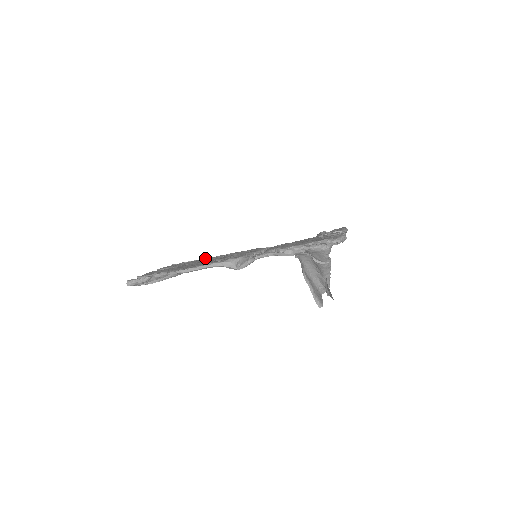
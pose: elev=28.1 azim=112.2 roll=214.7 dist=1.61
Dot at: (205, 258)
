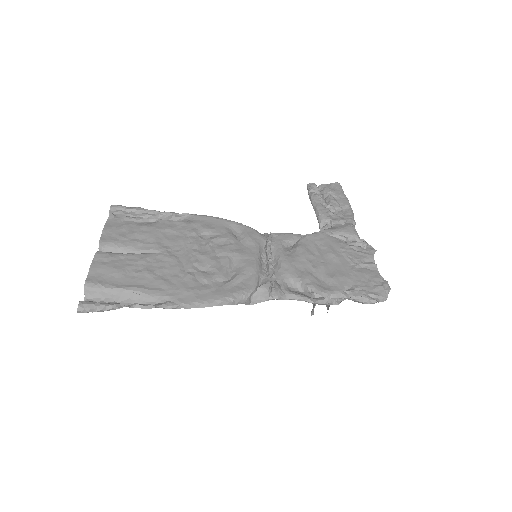
Dot at: (162, 213)
